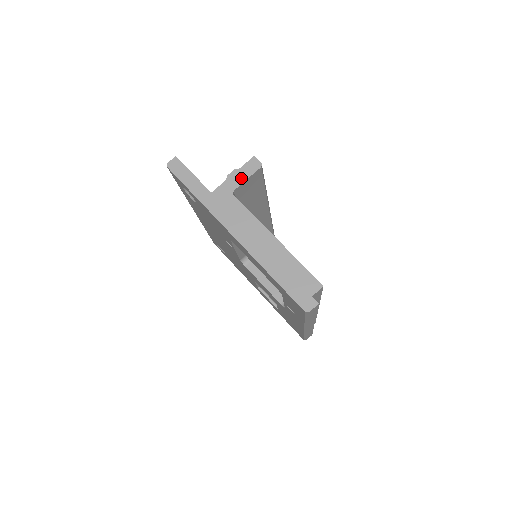
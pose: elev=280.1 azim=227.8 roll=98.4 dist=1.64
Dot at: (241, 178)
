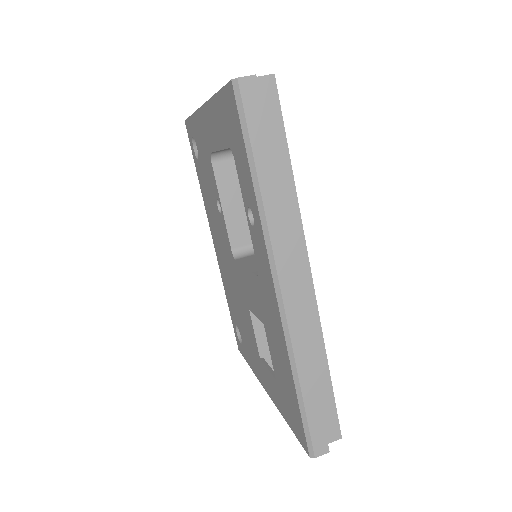
Dot at: occluded
